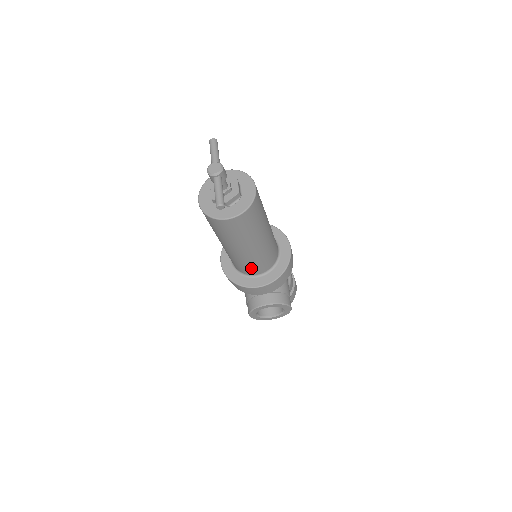
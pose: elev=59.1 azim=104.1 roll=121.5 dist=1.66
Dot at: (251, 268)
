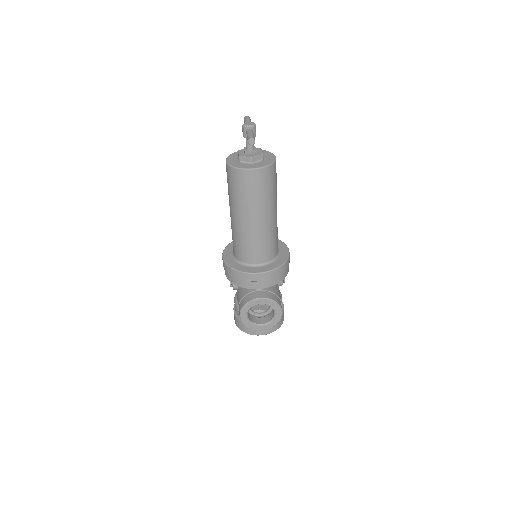
Dot at: (254, 252)
